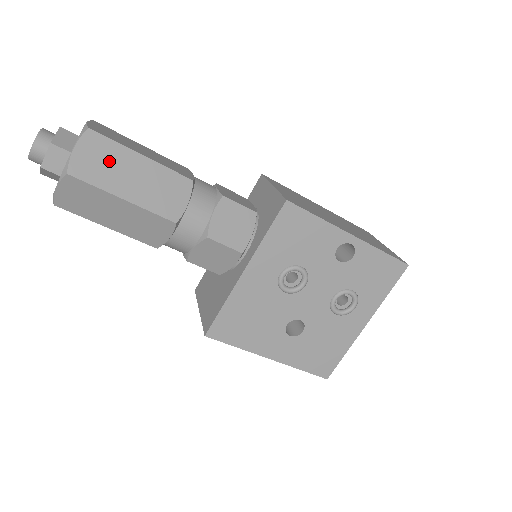
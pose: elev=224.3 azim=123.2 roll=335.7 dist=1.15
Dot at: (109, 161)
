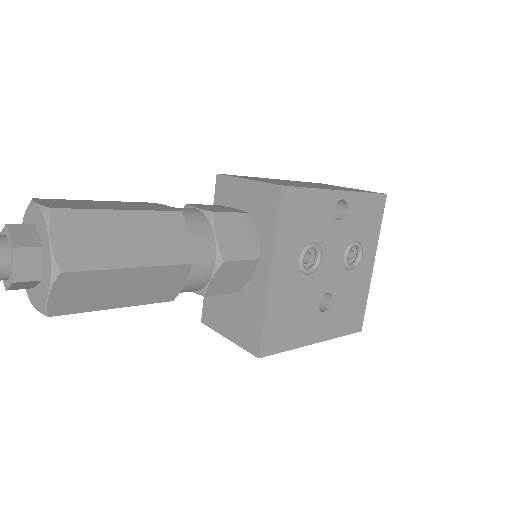
Dot at: (94, 234)
